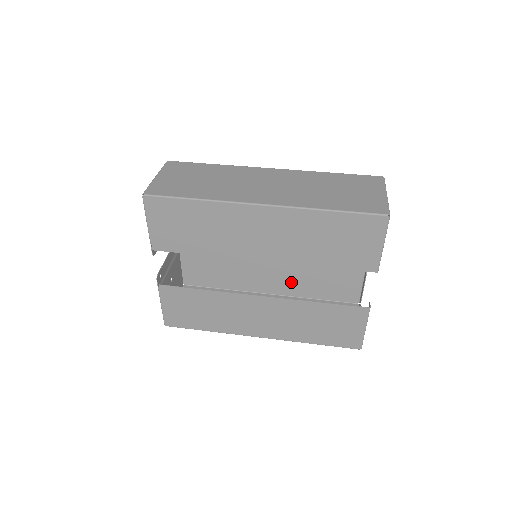
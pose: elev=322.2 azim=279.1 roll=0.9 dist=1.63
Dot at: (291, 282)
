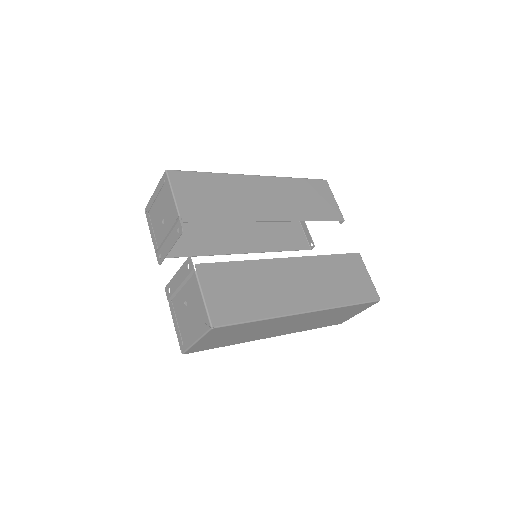
Dot at: occluded
